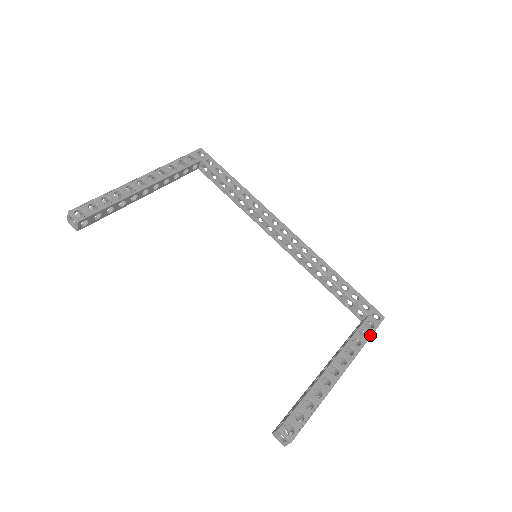
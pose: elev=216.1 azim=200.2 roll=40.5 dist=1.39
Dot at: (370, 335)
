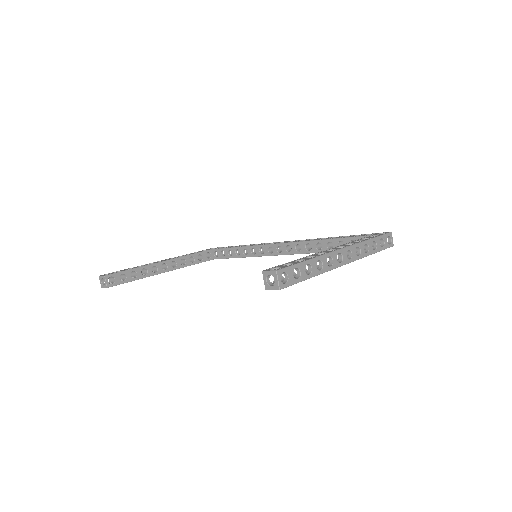
Dot at: (373, 237)
